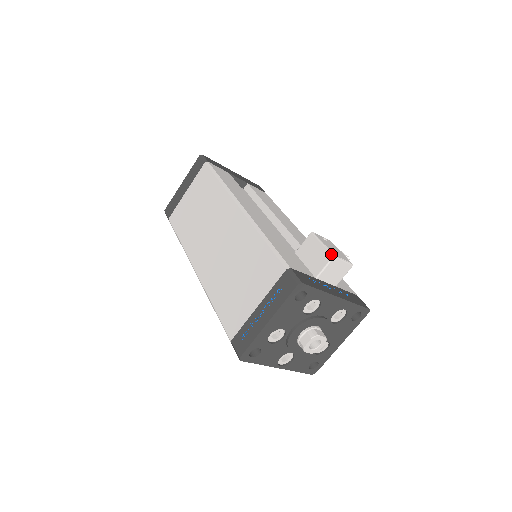
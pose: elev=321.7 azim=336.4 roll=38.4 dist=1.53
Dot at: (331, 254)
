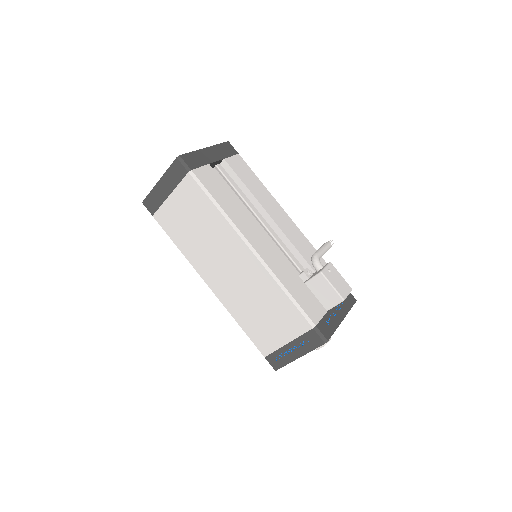
Dot at: (341, 299)
